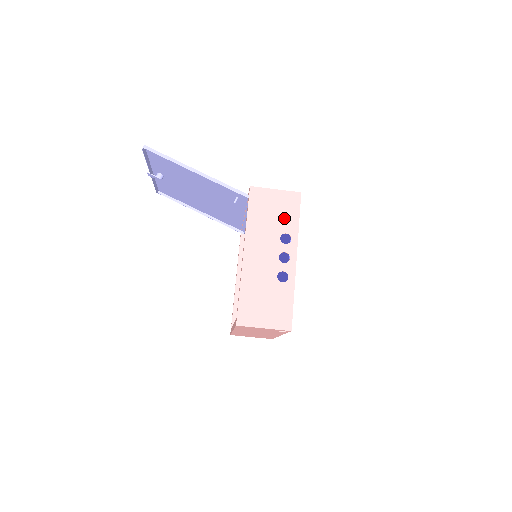
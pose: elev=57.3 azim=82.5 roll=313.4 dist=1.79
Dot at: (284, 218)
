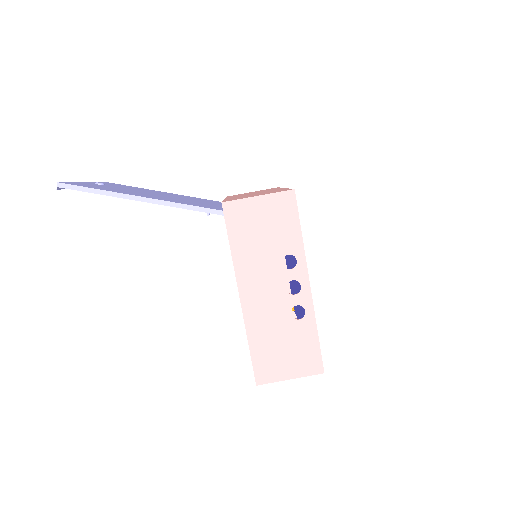
Dot at: (280, 234)
